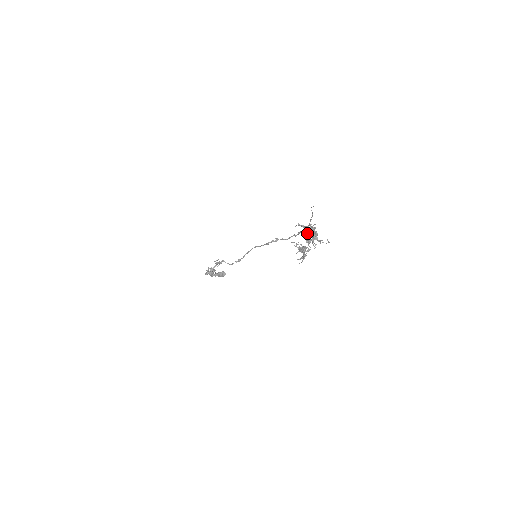
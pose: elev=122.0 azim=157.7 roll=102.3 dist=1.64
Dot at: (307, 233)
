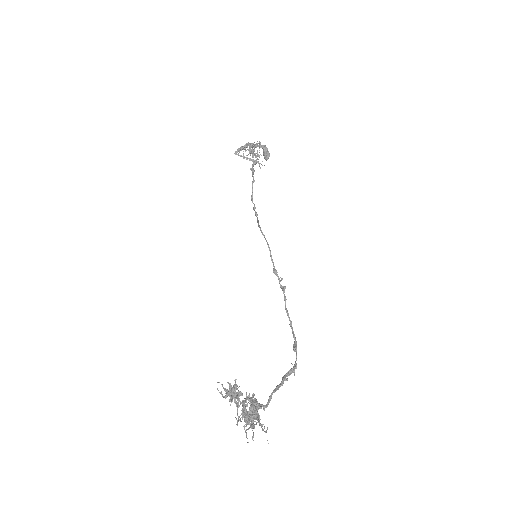
Dot at: (244, 415)
